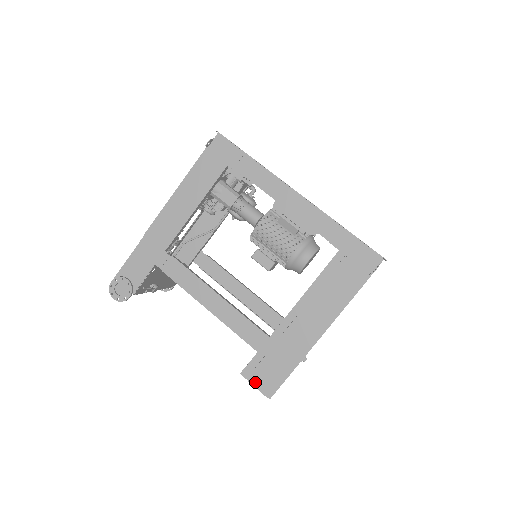
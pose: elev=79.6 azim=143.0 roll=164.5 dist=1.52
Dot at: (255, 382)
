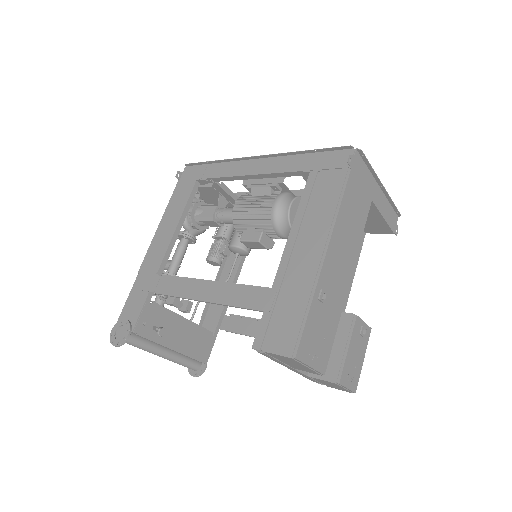
Dot at: (271, 347)
